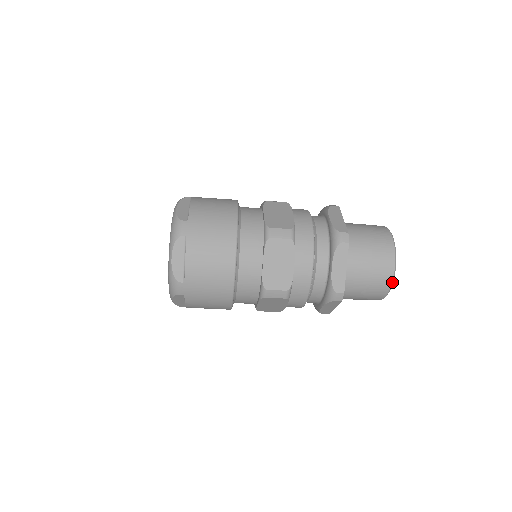
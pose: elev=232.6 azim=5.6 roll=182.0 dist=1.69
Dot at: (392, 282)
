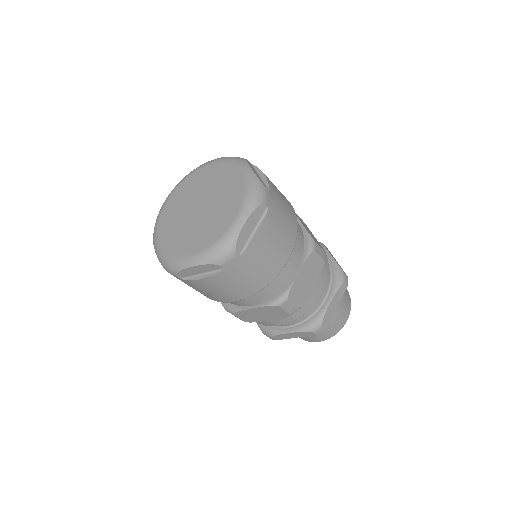
Dot at: occluded
